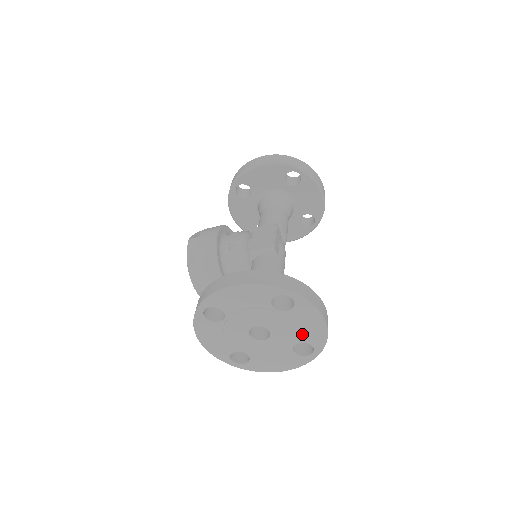
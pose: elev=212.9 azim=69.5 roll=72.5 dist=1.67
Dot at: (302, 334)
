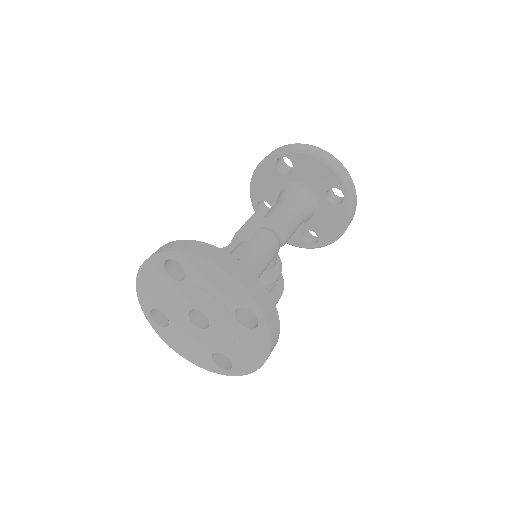
Dot at: (224, 298)
